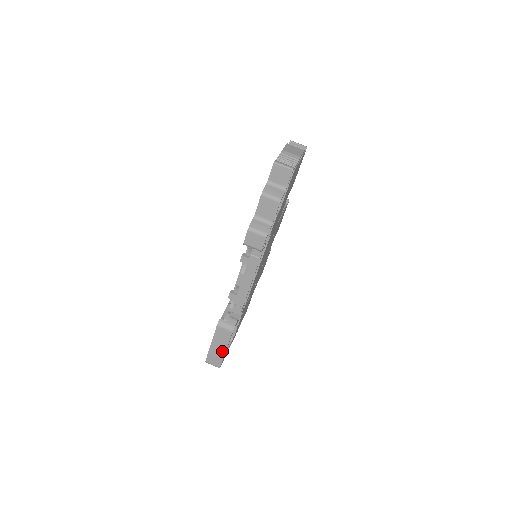
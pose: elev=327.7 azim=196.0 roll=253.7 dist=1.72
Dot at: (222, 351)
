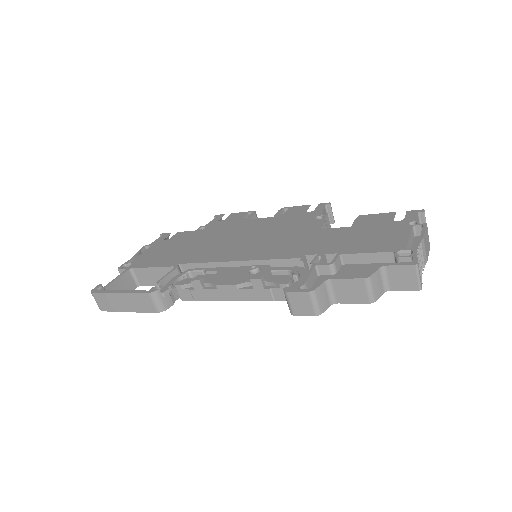
Dot at: (124, 308)
